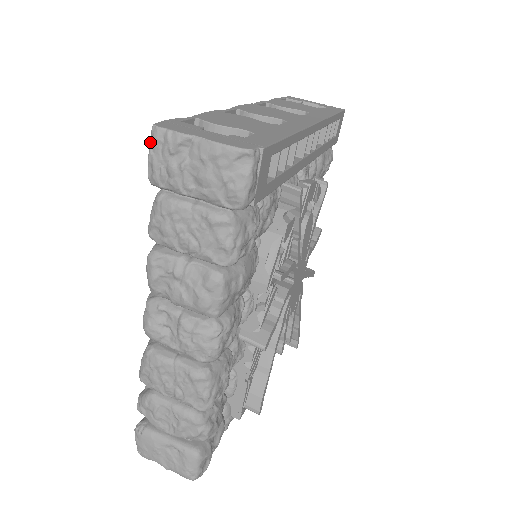
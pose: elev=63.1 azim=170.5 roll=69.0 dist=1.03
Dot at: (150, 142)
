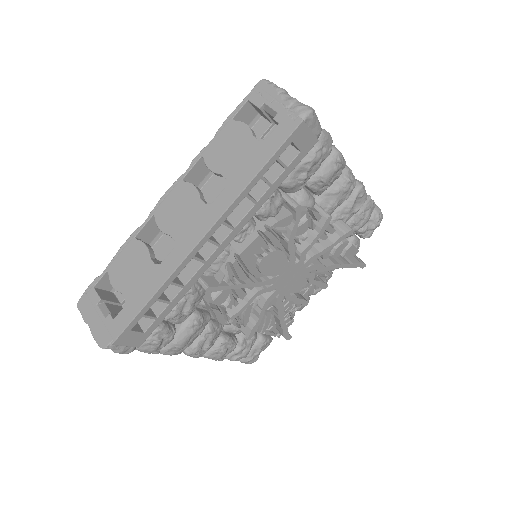
Dot at: occluded
